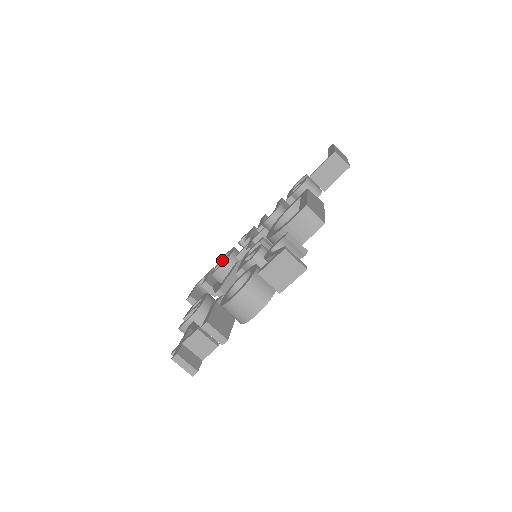
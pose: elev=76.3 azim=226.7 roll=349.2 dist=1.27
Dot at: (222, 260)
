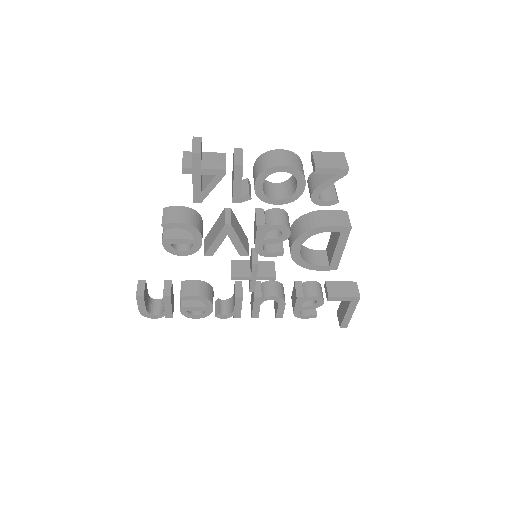
Dot at: occluded
